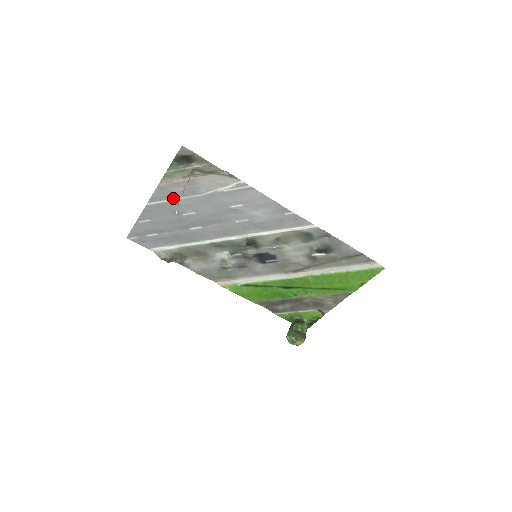
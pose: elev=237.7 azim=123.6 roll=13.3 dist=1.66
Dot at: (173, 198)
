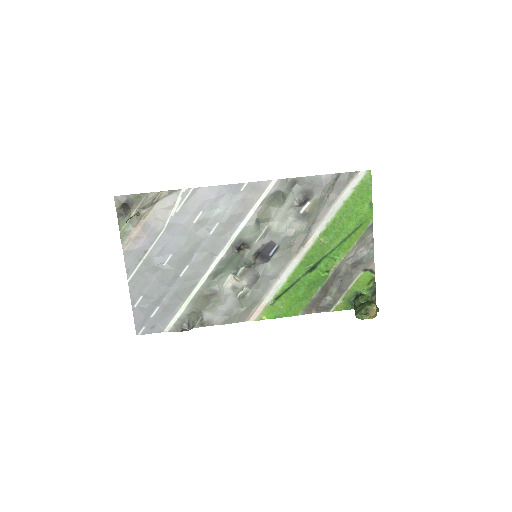
Dot at: (144, 255)
